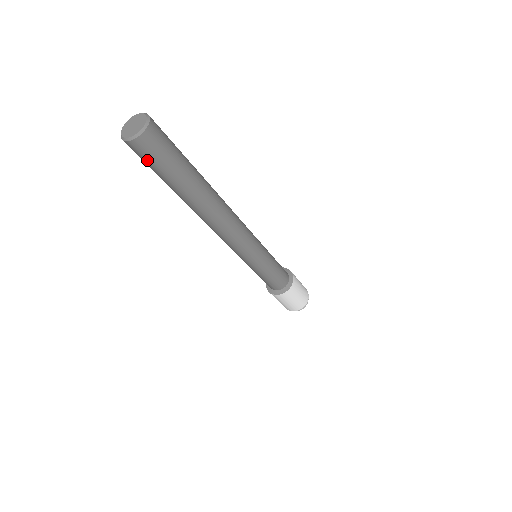
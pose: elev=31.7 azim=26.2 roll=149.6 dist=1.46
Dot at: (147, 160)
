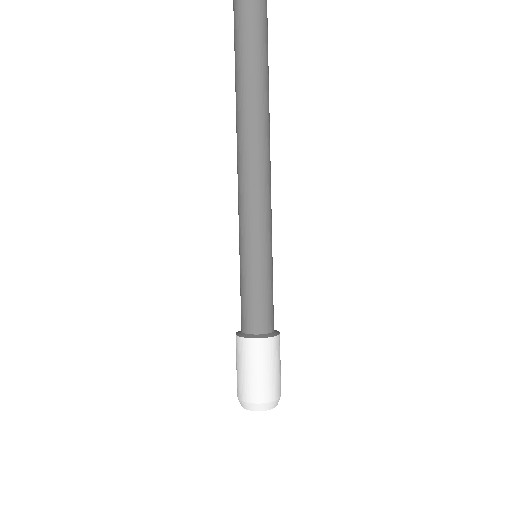
Dot at: (248, 21)
